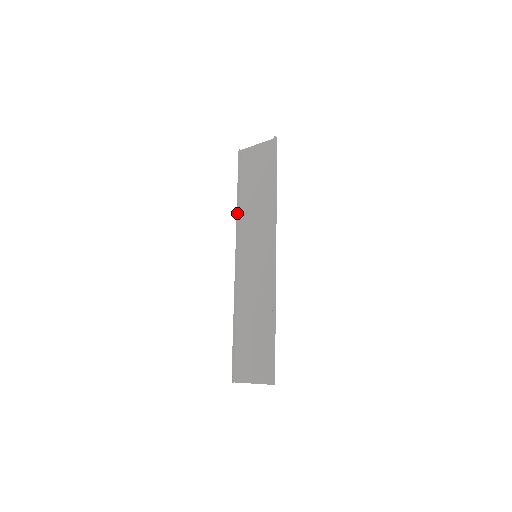
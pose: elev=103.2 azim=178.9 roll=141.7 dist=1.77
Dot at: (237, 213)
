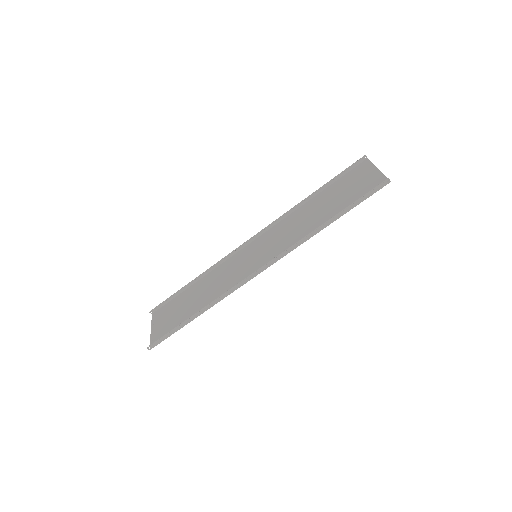
Dot at: (295, 207)
